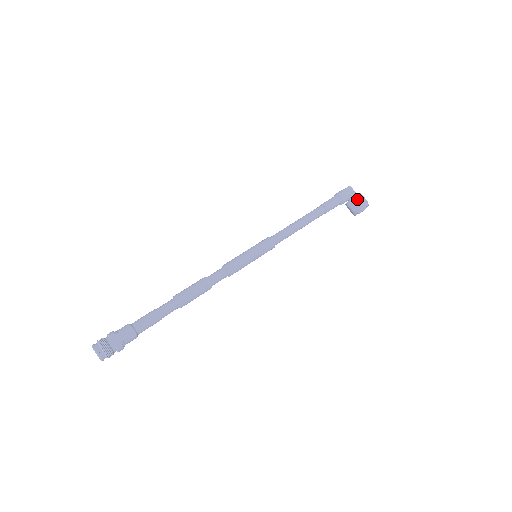
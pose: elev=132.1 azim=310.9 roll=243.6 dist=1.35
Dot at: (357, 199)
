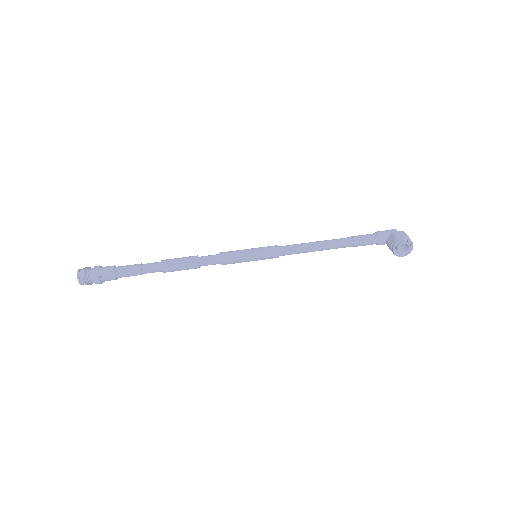
Dot at: (395, 233)
